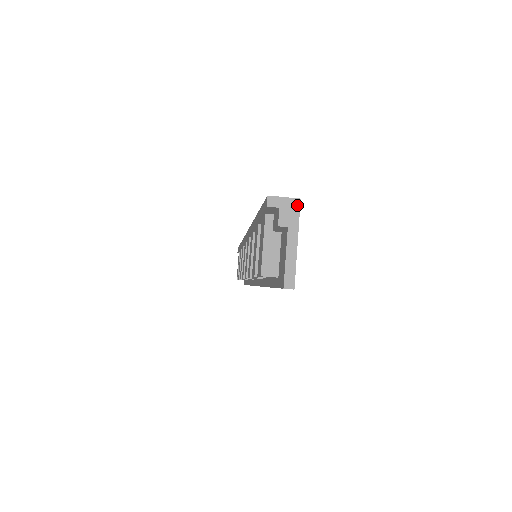
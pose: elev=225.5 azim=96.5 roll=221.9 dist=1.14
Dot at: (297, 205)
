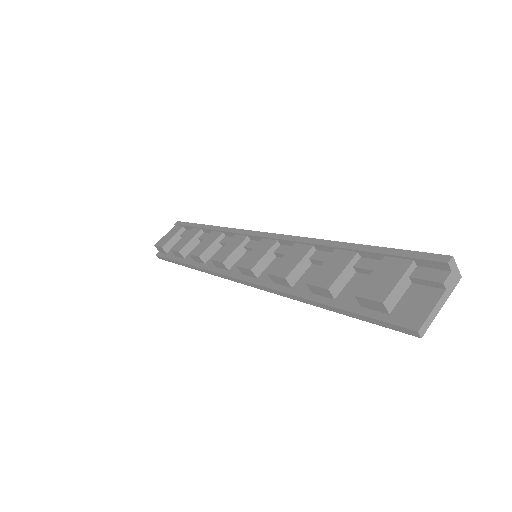
Dot at: (458, 279)
